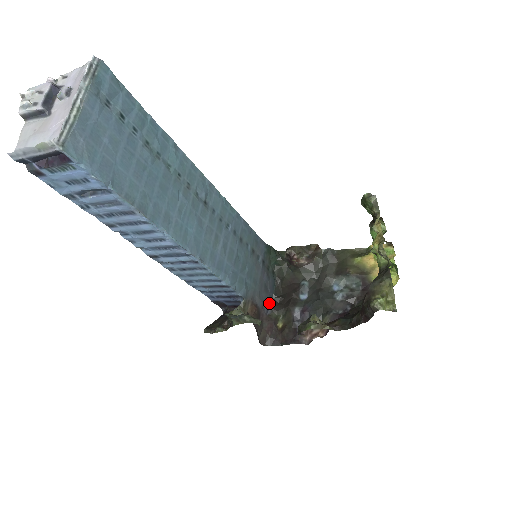
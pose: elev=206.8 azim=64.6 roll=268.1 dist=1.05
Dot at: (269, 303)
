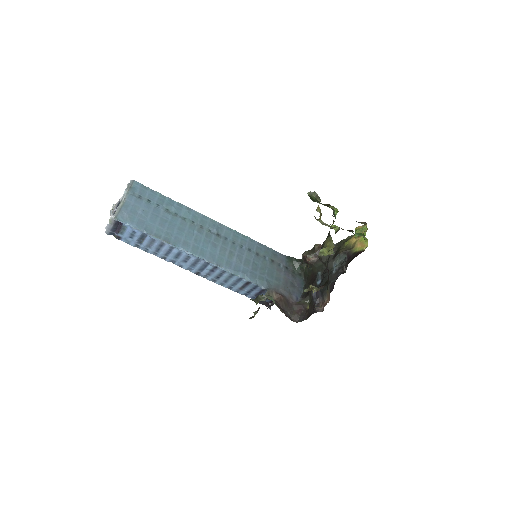
Dot at: (299, 295)
